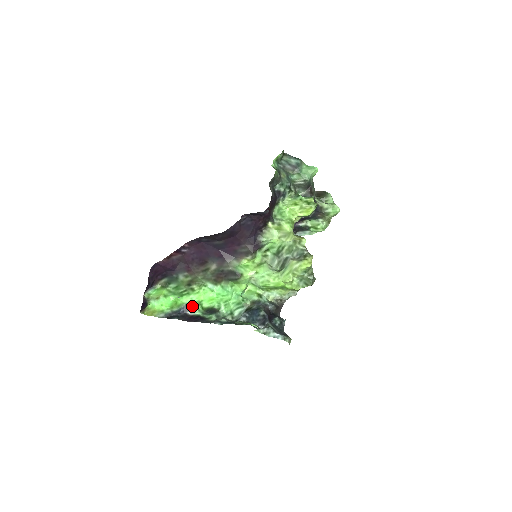
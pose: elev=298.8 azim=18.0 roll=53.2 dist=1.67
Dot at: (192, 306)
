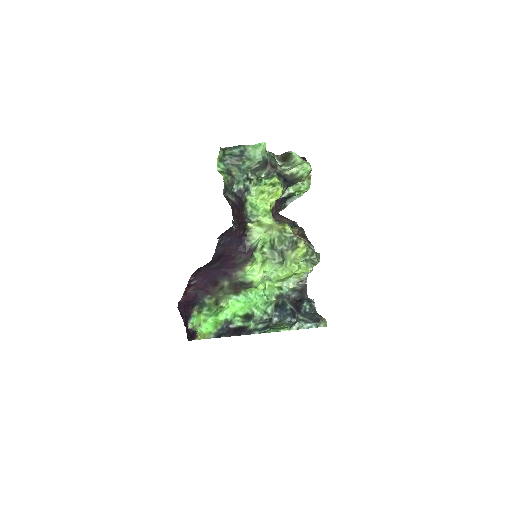
Dot at: (230, 320)
